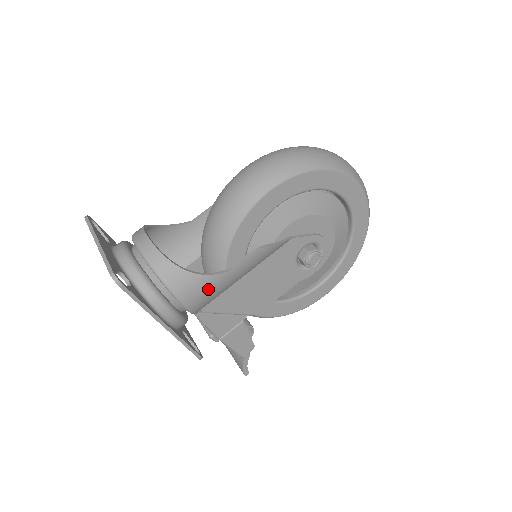
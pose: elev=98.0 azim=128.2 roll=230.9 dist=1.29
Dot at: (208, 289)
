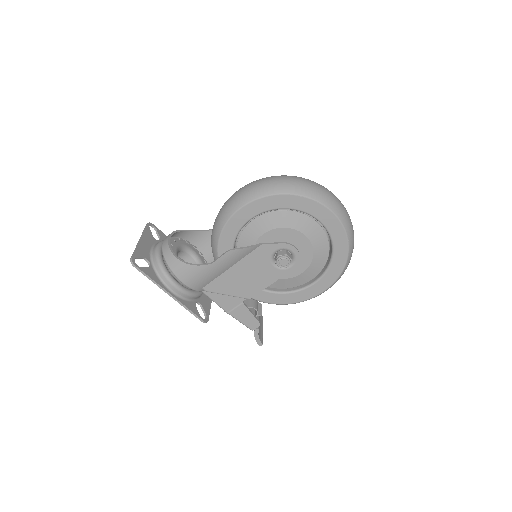
Dot at: (198, 275)
